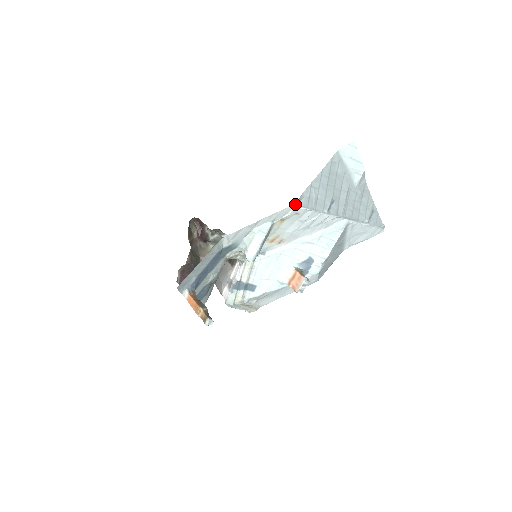
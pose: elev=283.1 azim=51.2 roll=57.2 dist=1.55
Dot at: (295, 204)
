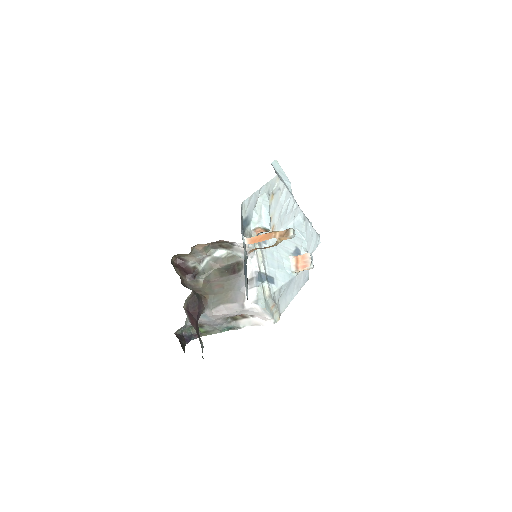
Dot at: (277, 175)
